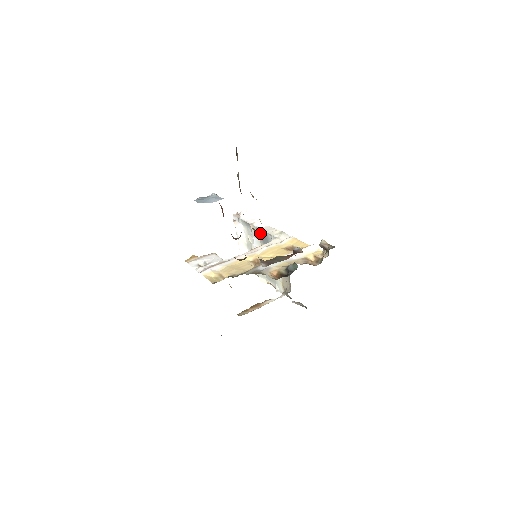
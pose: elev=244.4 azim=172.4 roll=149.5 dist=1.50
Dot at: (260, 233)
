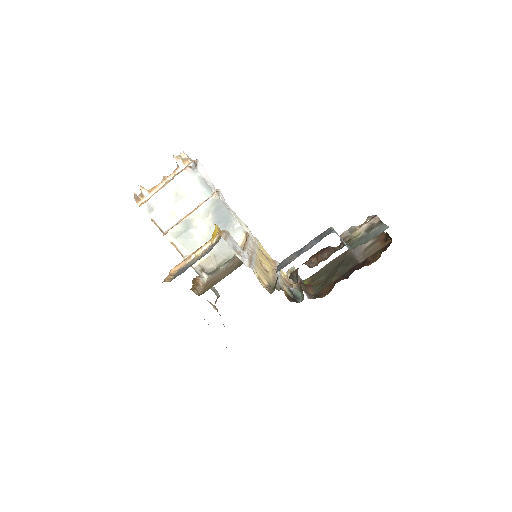
Dot at: (221, 208)
